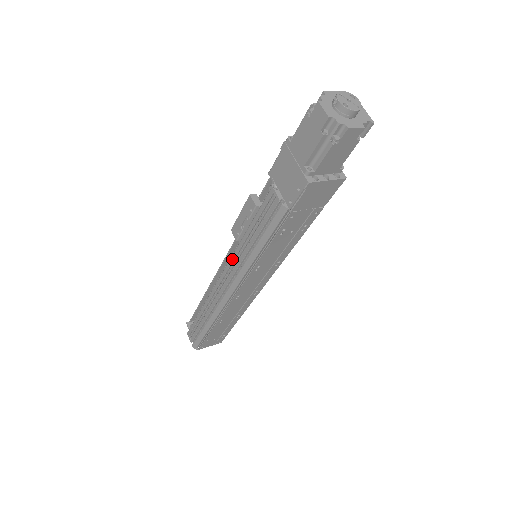
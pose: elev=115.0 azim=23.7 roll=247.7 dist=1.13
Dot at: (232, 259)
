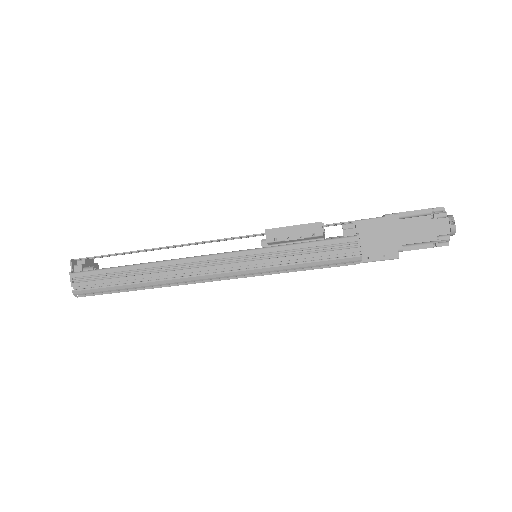
Dot at: (246, 253)
